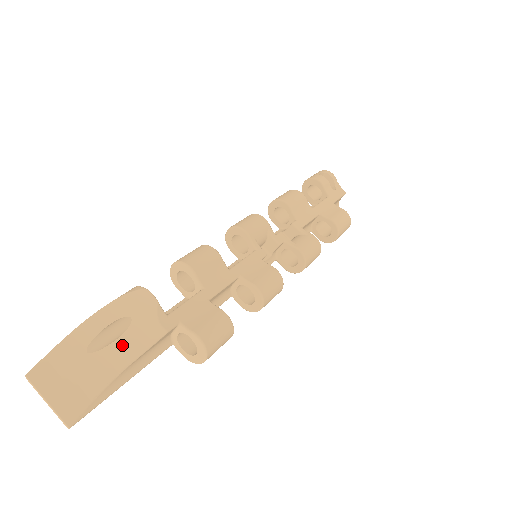
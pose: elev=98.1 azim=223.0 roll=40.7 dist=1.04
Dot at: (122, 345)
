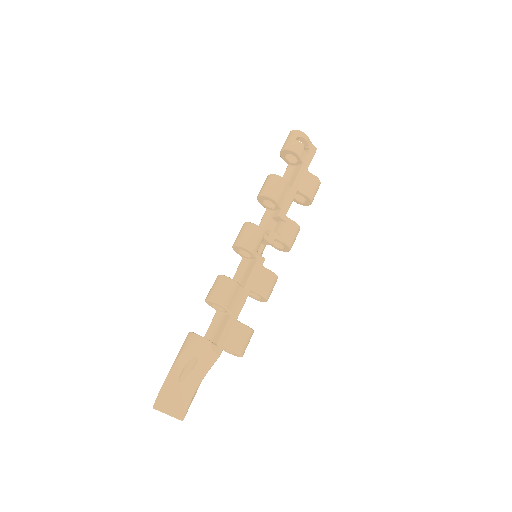
Dot at: (196, 372)
